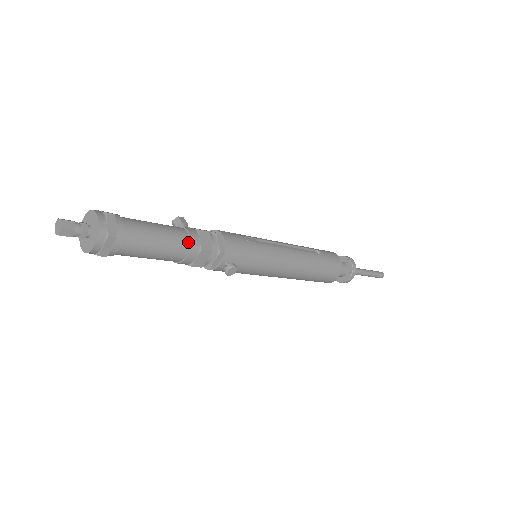
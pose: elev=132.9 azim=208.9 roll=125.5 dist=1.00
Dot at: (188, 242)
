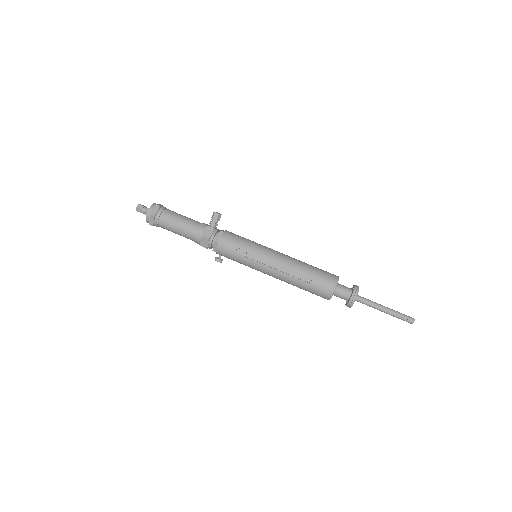
Dot at: (194, 239)
